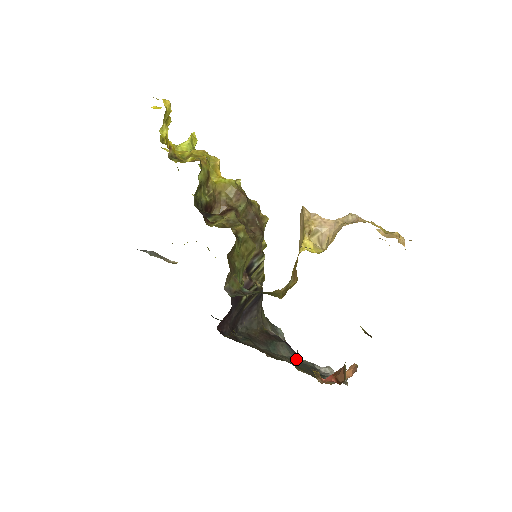
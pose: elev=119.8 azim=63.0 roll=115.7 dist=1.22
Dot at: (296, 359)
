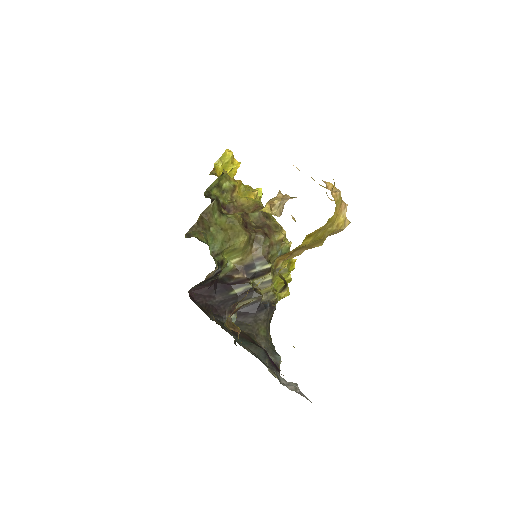
Dot at: (227, 314)
